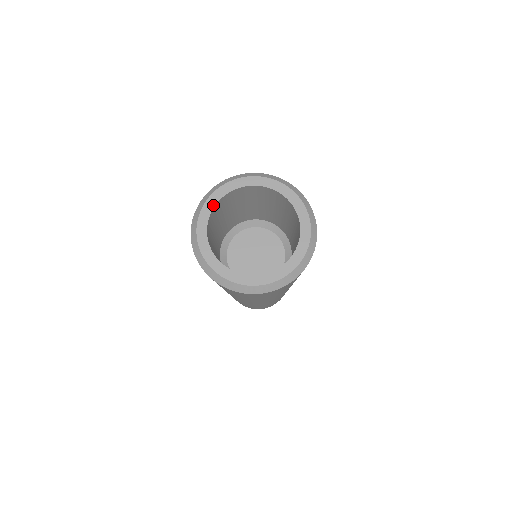
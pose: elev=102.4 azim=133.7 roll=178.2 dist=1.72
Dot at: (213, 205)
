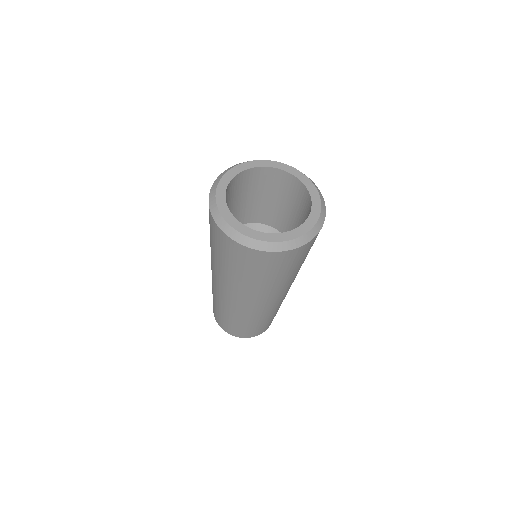
Dot at: (225, 203)
